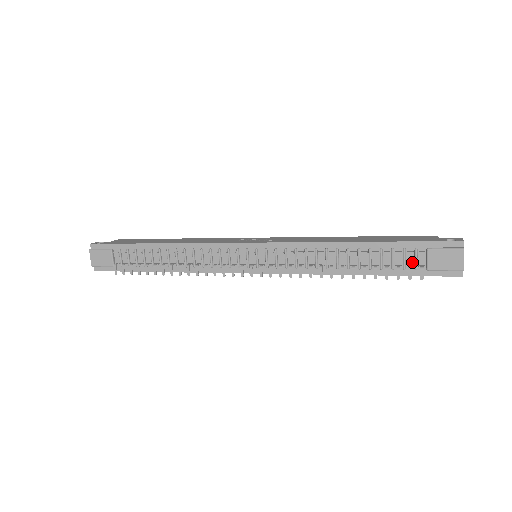
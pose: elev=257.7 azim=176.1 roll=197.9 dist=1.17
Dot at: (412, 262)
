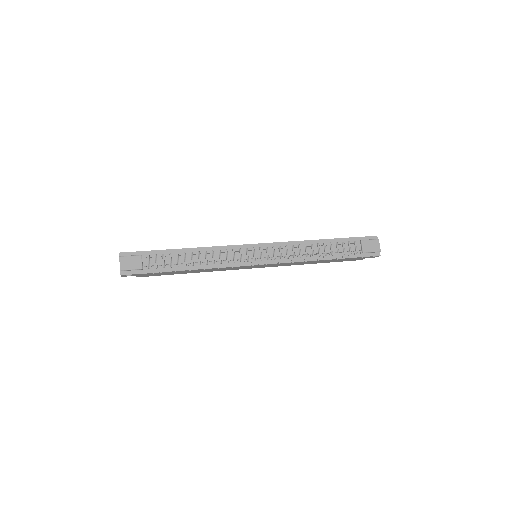
Dot at: (354, 249)
